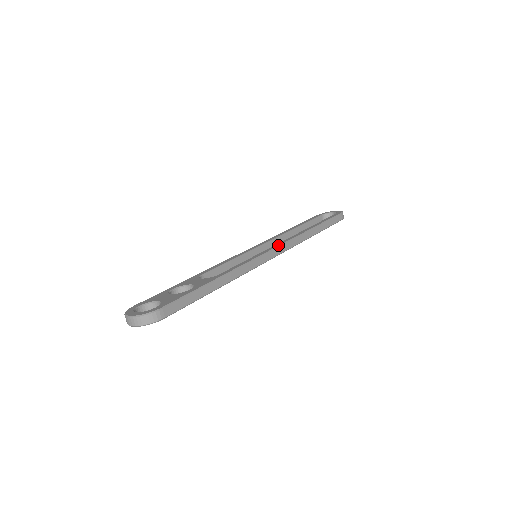
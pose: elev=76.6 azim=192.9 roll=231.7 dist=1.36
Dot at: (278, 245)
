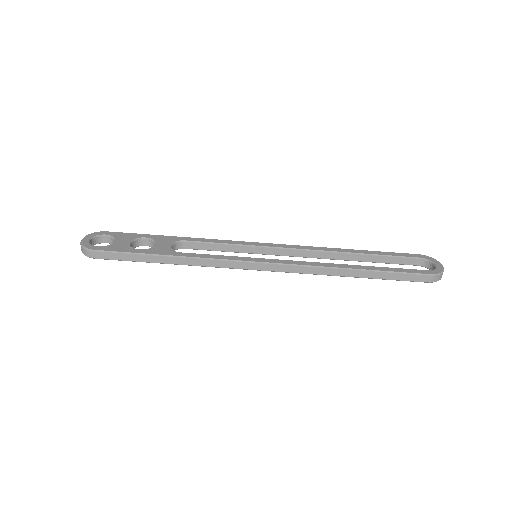
Dot at: (277, 262)
